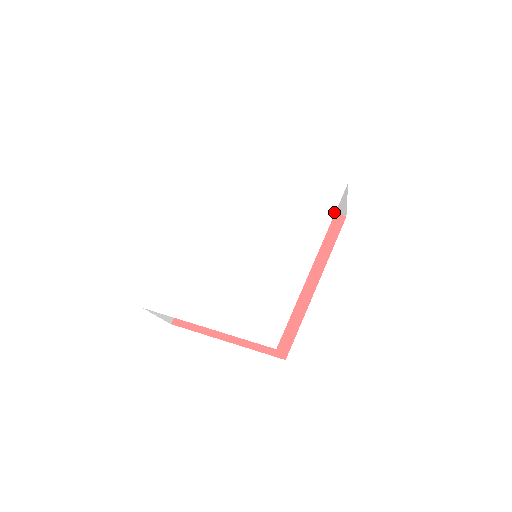
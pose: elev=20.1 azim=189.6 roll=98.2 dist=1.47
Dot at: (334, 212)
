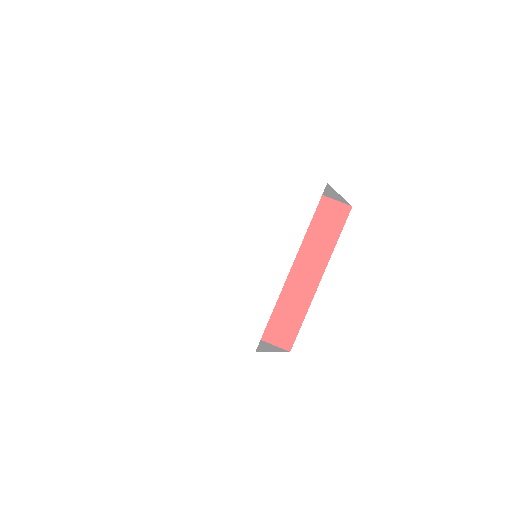
Dot at: (312, 216)
